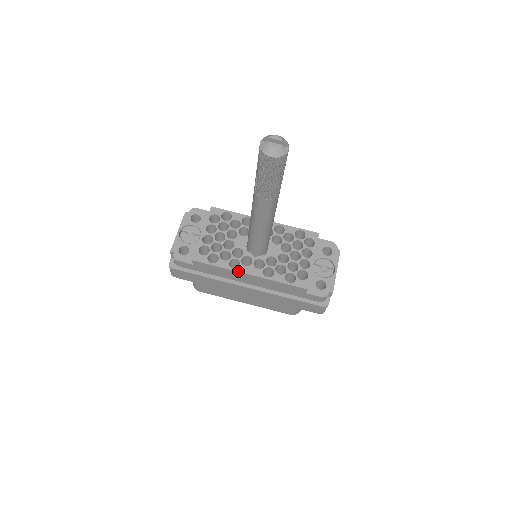
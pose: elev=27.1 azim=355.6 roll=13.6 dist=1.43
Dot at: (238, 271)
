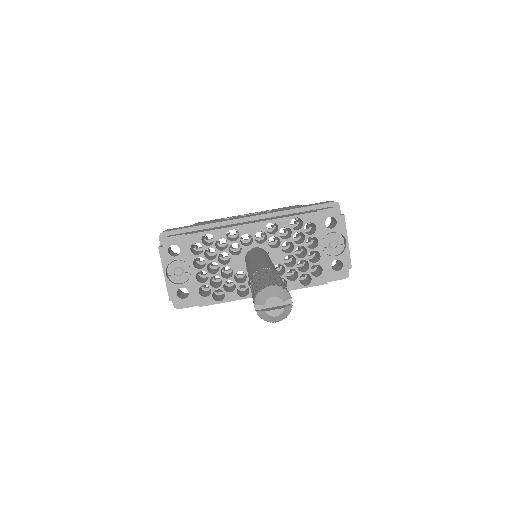
Dot at: (250, 297)
